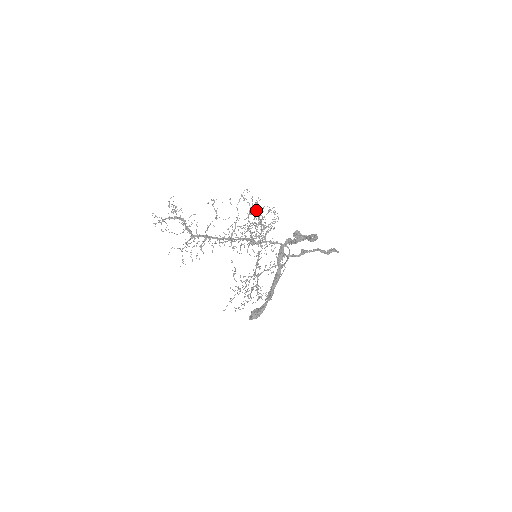
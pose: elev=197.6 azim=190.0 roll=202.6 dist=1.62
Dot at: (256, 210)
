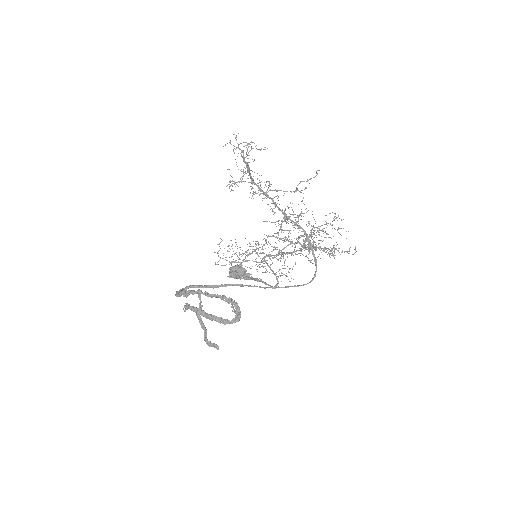
Dot at: (287, 239)
